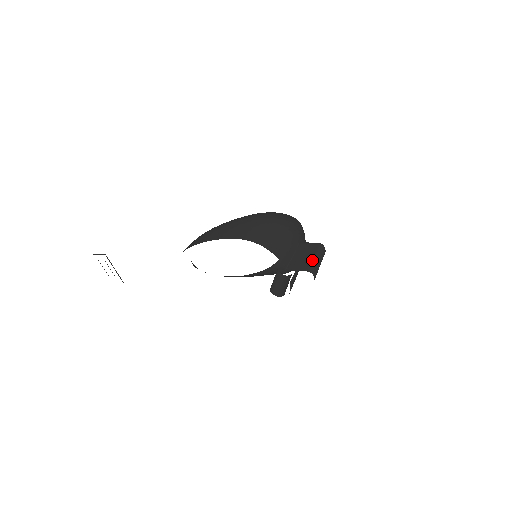
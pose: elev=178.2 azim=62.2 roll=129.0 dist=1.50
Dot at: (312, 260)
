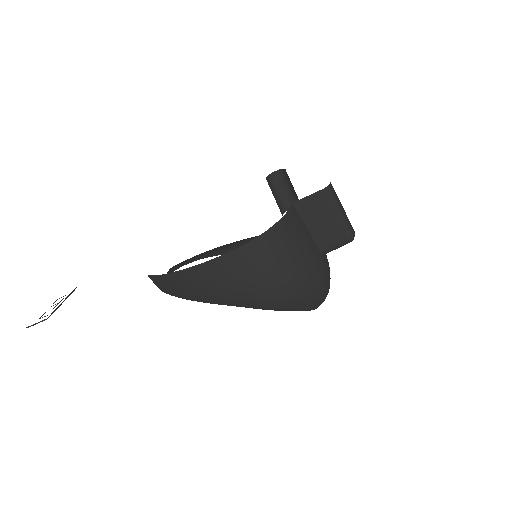
Dot at: occluded
